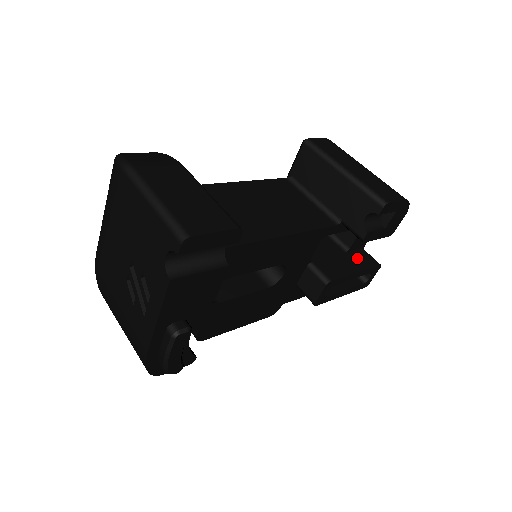
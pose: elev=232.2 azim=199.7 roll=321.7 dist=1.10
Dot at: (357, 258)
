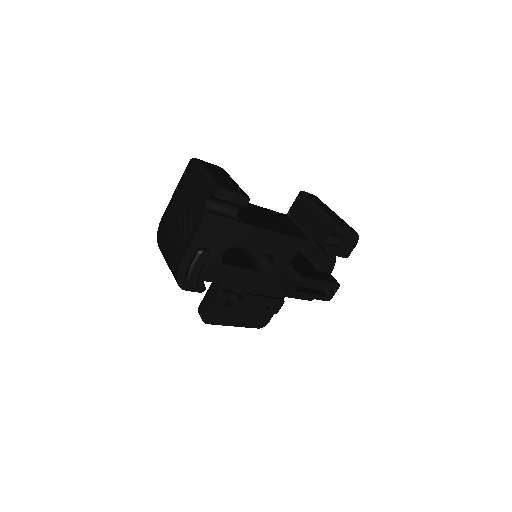
Dot at: (324, 275)
